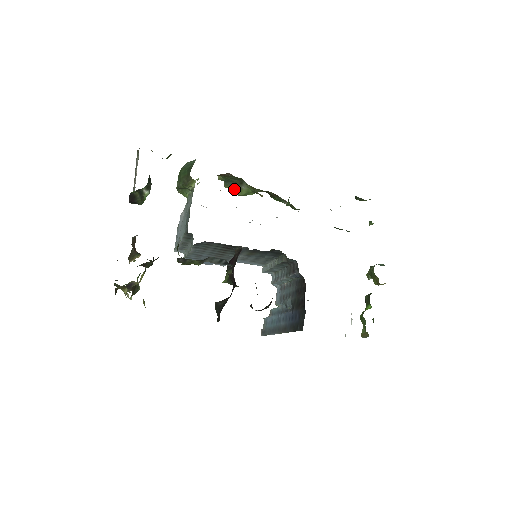
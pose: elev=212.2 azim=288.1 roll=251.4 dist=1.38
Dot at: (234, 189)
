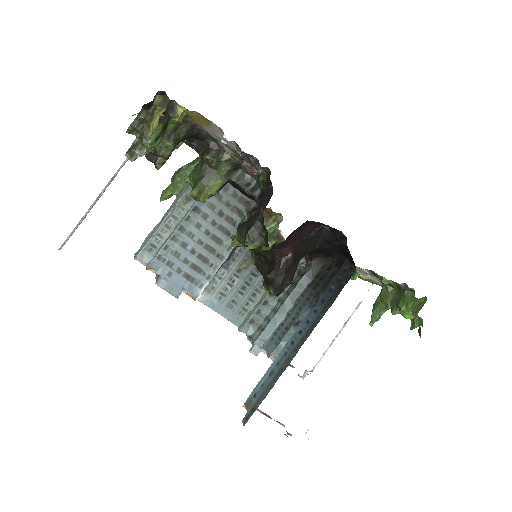
Dot at: occluded
